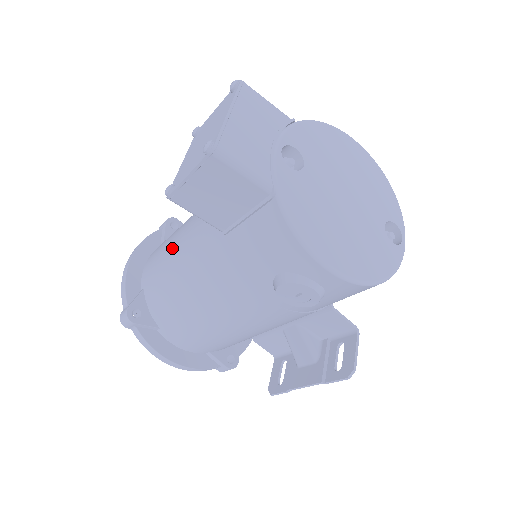
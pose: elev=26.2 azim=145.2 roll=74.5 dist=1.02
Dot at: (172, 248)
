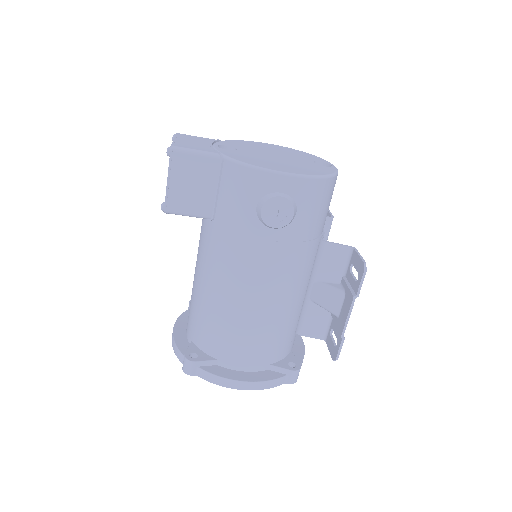
Dot at: (194, 284)
